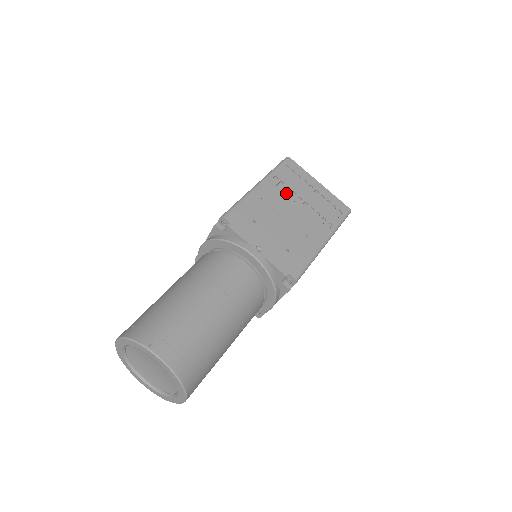
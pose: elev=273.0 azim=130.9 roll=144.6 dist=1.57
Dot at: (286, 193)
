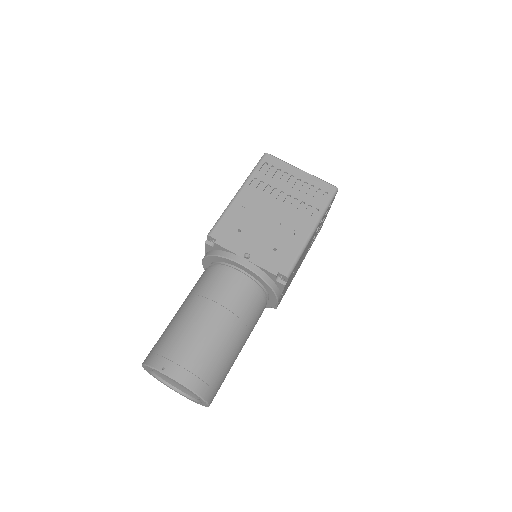
Dot at: (267, 192)
